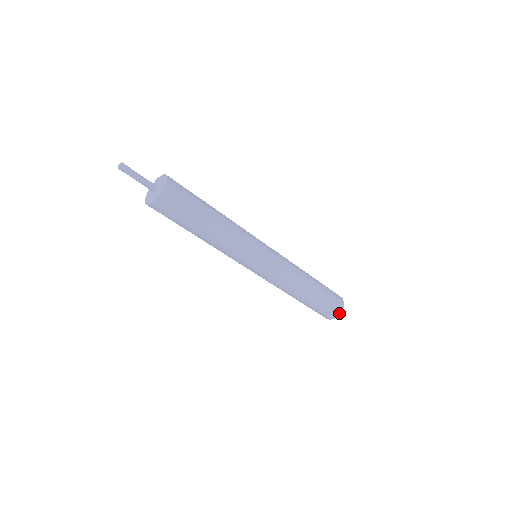
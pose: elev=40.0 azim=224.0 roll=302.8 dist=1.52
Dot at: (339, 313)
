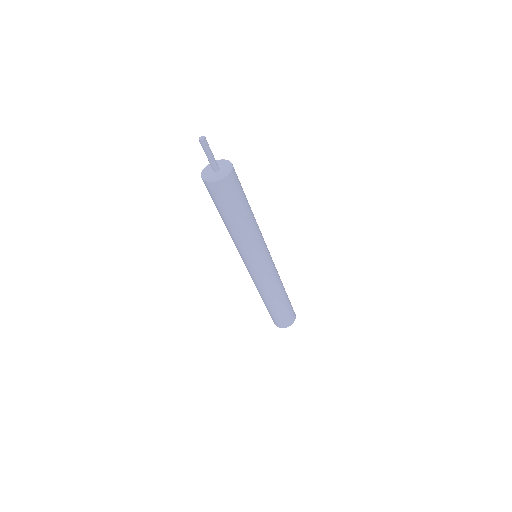
Dot at: (291, 324)
